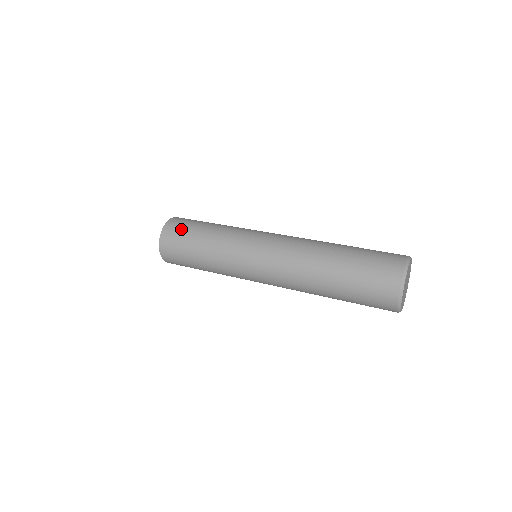
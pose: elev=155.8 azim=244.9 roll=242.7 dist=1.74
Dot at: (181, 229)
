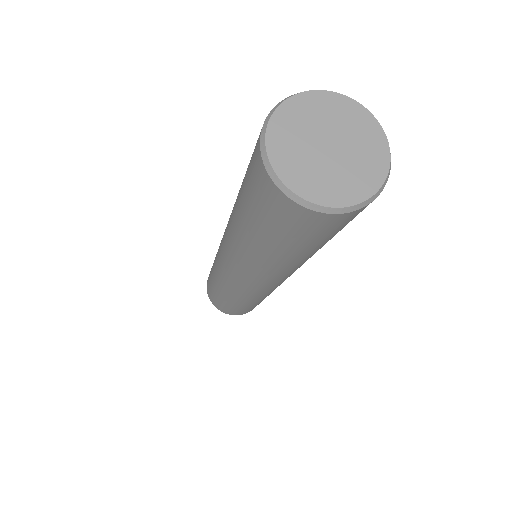
Dot at: occluded
